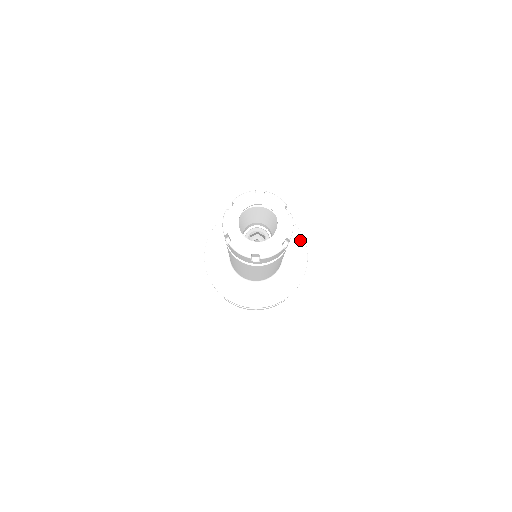
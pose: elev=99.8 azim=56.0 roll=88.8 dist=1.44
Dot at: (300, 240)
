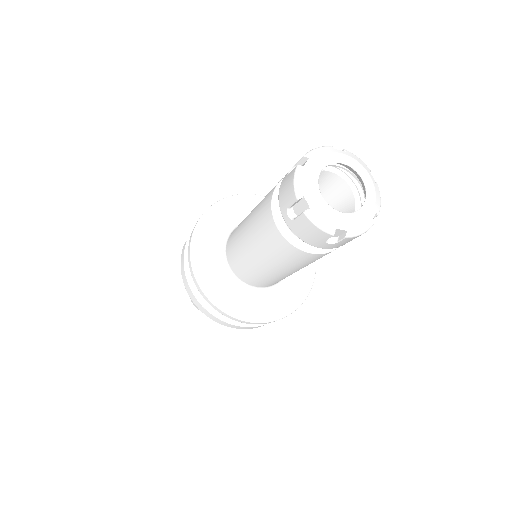
Dot at: occluded
